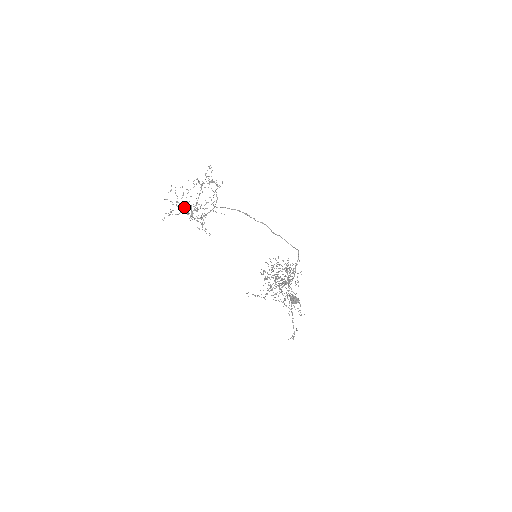
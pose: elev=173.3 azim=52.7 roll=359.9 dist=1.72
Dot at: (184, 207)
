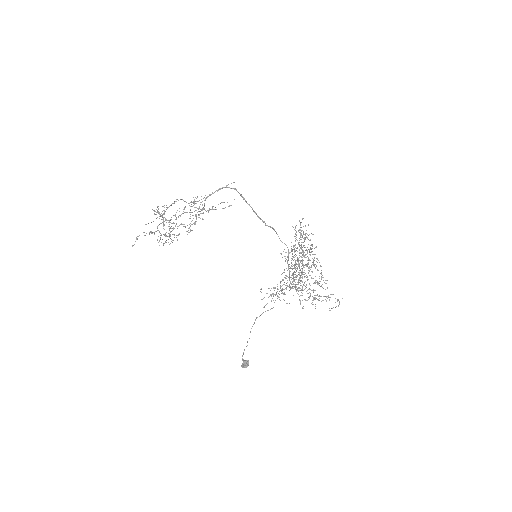
Dot at: occluded
